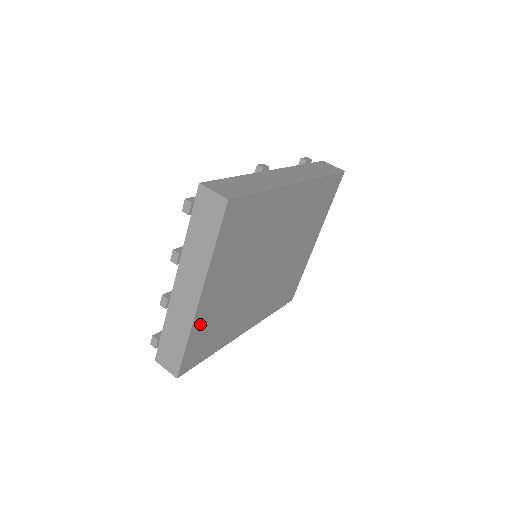
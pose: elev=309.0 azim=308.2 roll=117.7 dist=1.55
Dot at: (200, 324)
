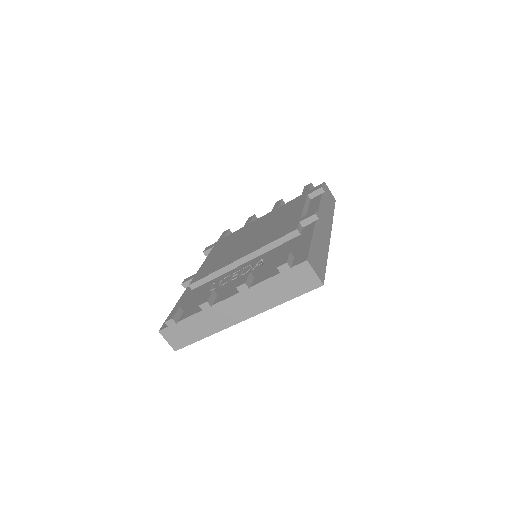
Dot at: occluded
